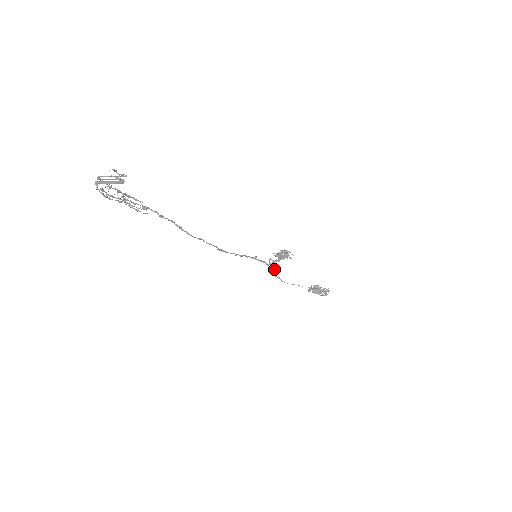
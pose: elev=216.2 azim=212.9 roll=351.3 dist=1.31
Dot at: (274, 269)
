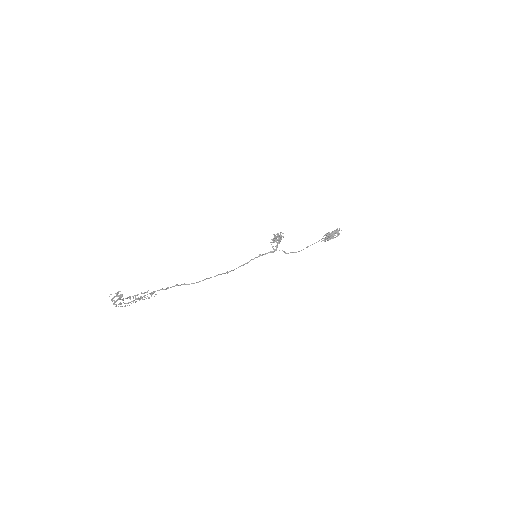
Dot at: occluded
